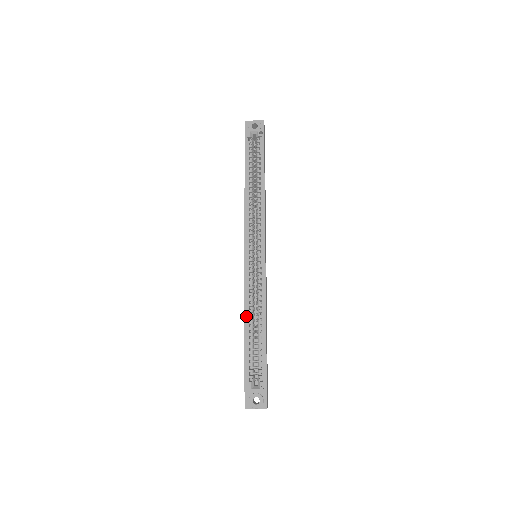
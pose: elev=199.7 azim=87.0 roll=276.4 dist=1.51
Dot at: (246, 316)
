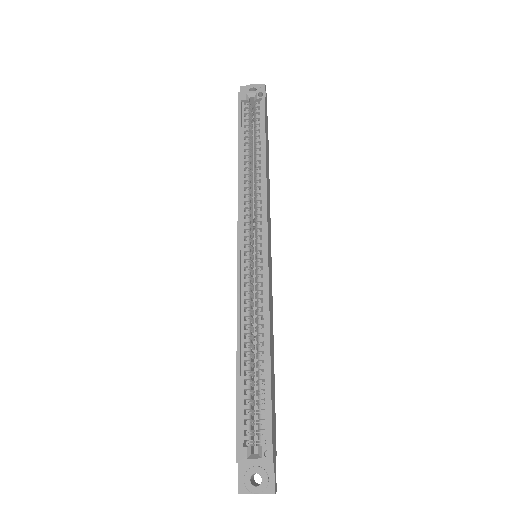
Dot at: (239, 339)
